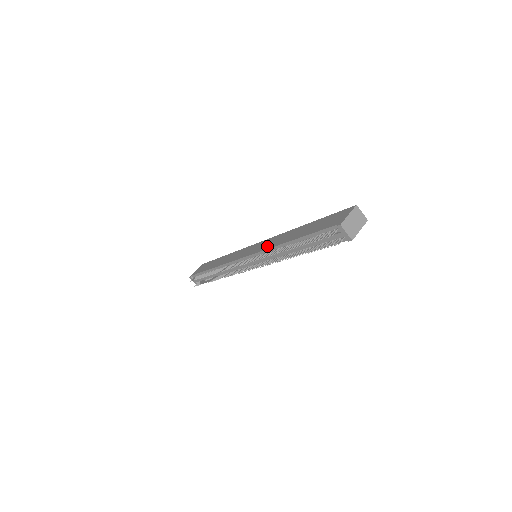
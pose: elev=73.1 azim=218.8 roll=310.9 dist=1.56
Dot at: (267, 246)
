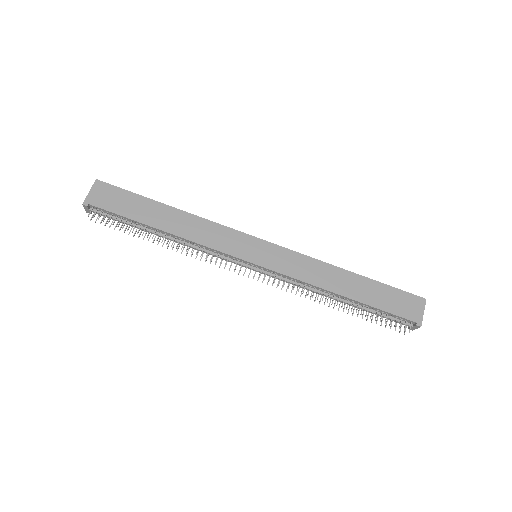
Dot at: (297, 273)
